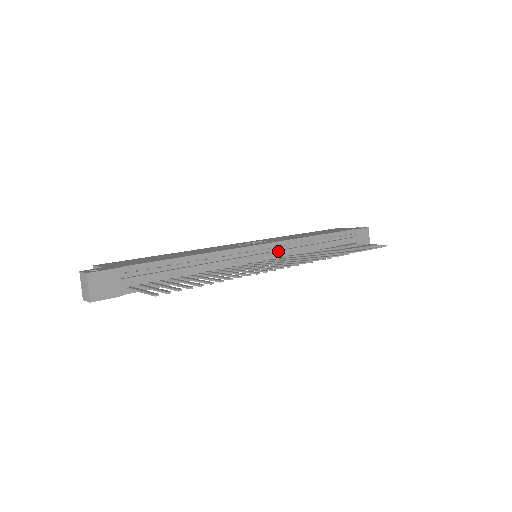
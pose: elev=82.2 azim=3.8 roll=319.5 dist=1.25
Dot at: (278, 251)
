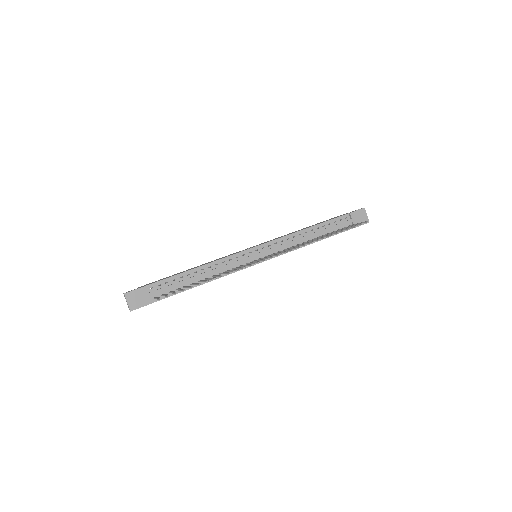
Dot at: (271, 248)
